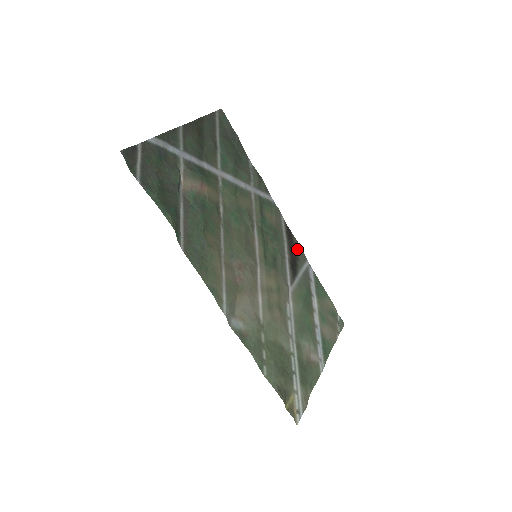
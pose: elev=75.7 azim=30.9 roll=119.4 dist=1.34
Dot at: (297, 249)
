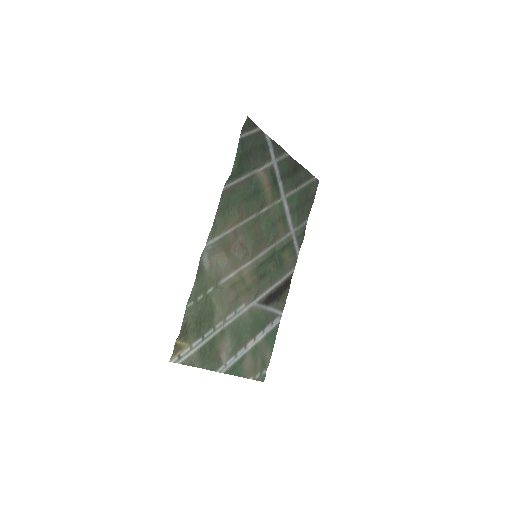
Dot at: (283, 296)
